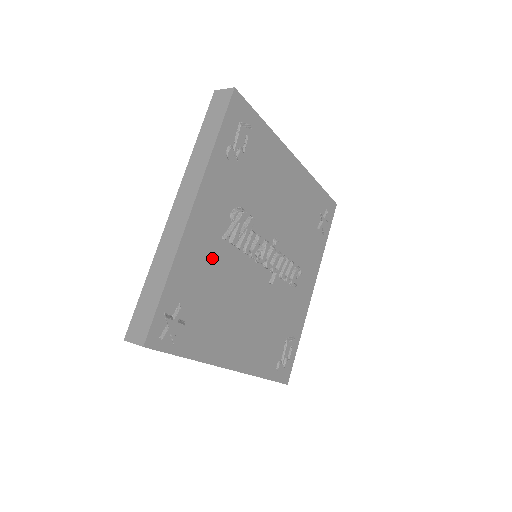
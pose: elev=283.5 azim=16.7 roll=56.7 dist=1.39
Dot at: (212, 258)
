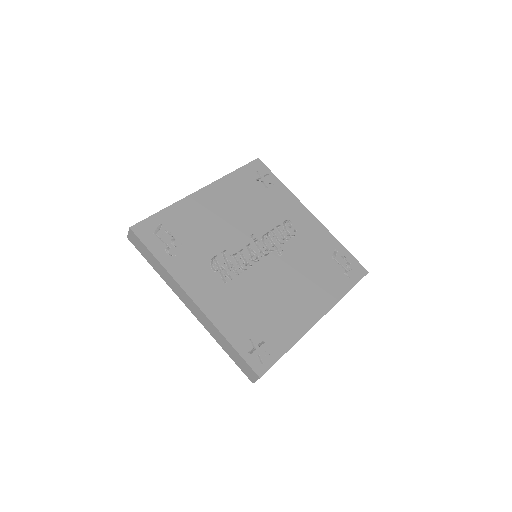
Dot at: (234, 299)
